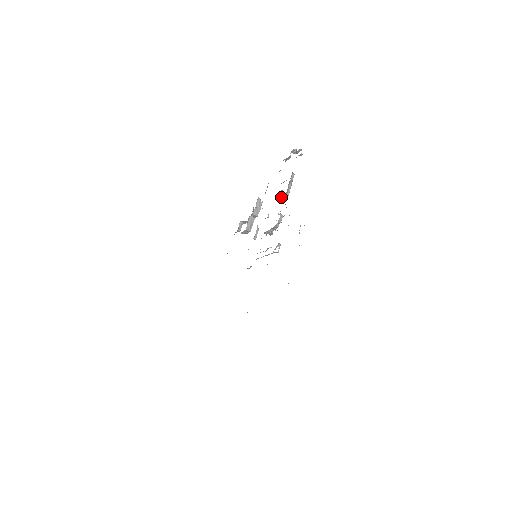
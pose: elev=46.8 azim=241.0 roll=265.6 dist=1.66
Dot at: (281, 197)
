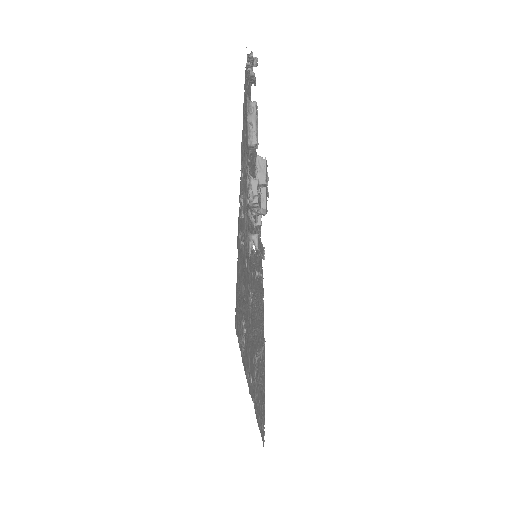
Dot at: (250, 150)
